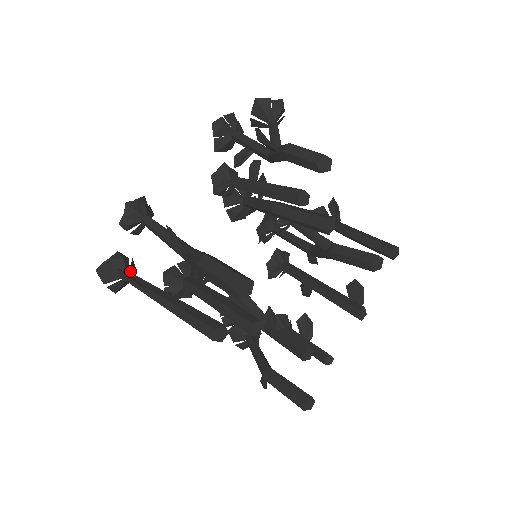
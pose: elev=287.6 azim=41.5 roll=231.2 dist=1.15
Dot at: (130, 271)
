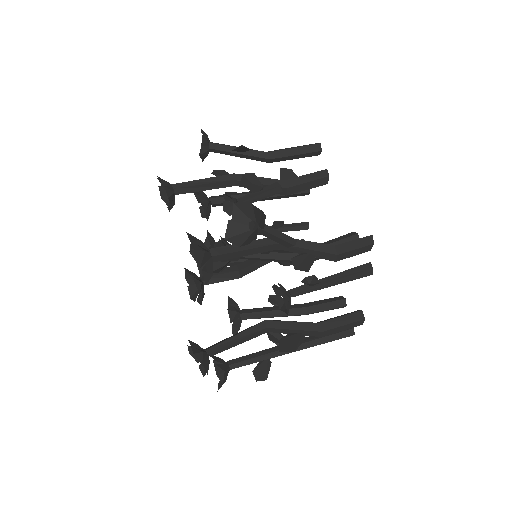
Dot at: (225, 363)
